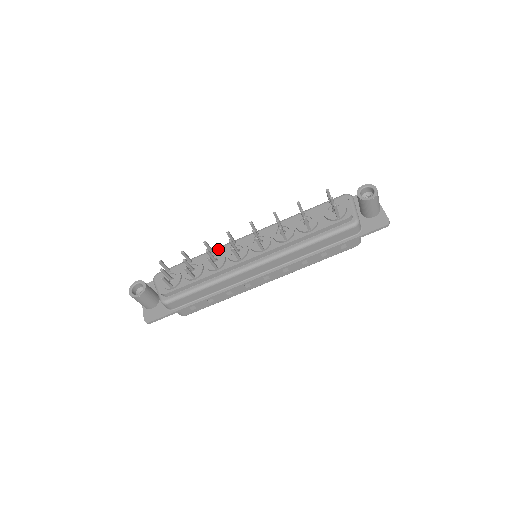
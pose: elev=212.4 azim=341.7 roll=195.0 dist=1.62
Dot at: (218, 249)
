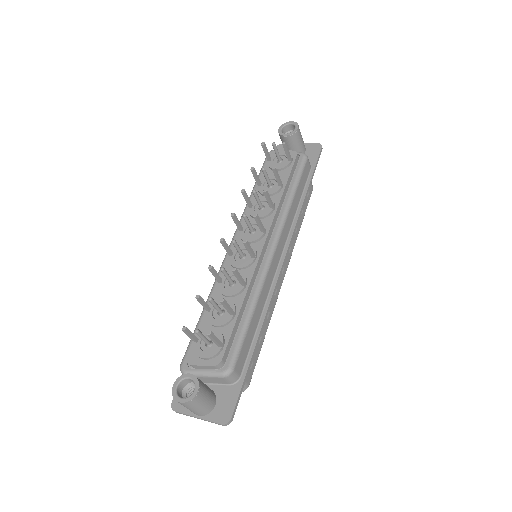
Dot at: (220, 276)
